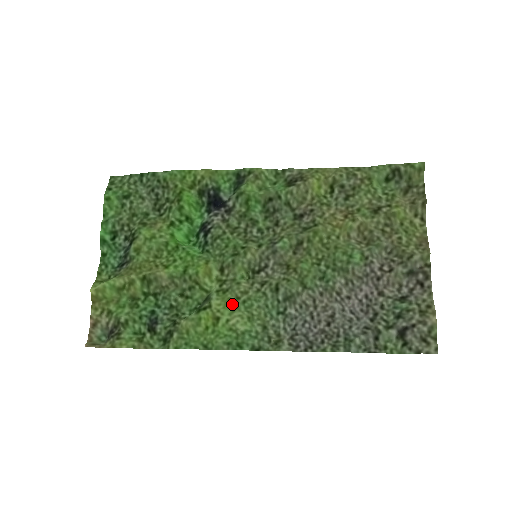
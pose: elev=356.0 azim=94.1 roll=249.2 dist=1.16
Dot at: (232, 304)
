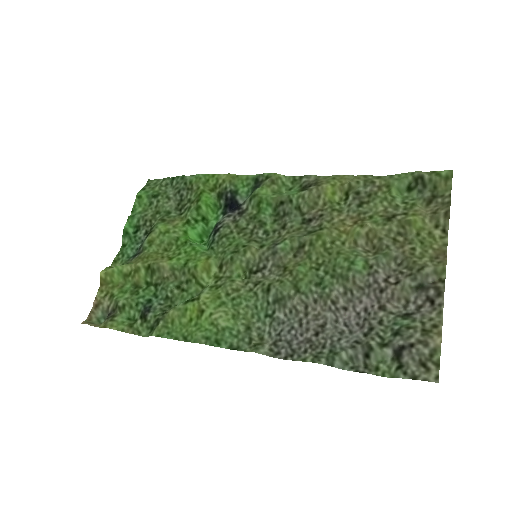
Dot at: (220, 299)
